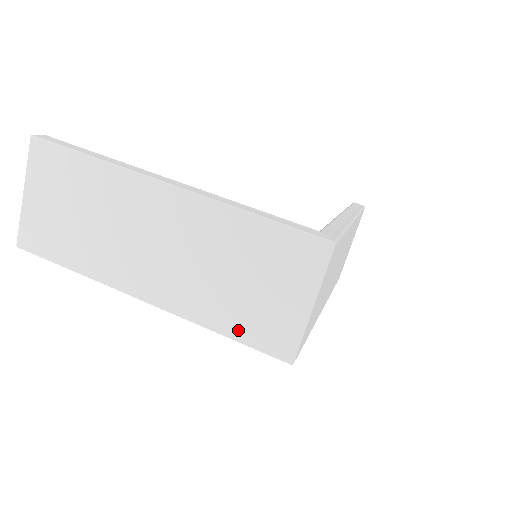
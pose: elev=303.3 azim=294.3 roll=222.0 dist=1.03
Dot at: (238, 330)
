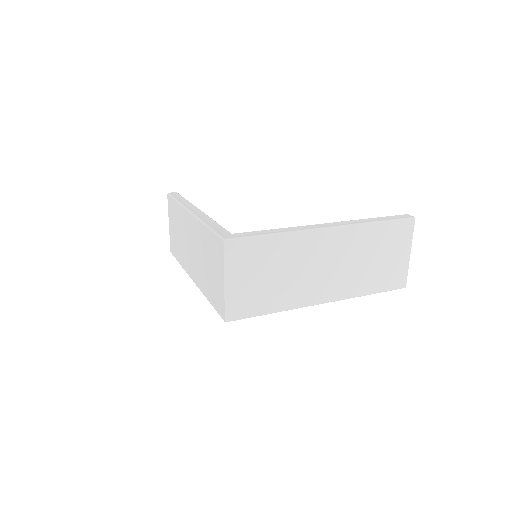
Dot at: (211, 298)
